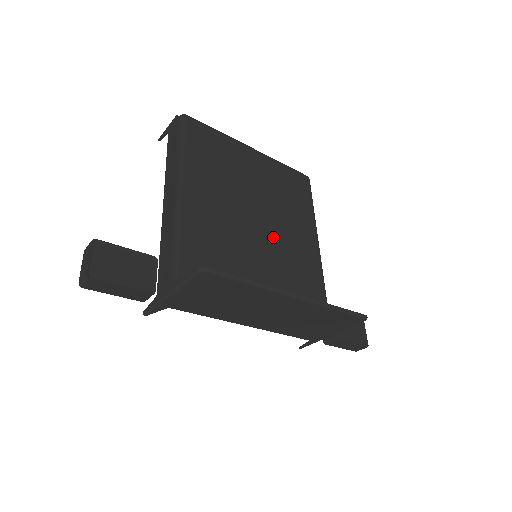
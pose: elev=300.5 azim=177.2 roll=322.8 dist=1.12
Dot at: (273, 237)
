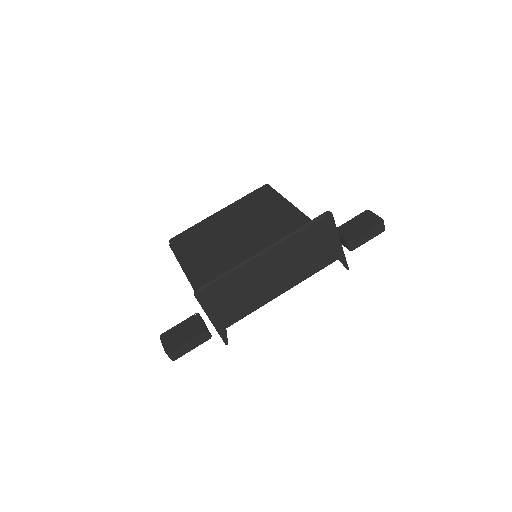
Dot at: (259, 237)
